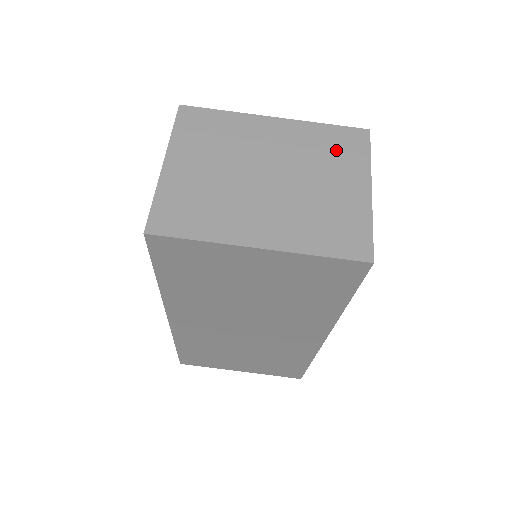
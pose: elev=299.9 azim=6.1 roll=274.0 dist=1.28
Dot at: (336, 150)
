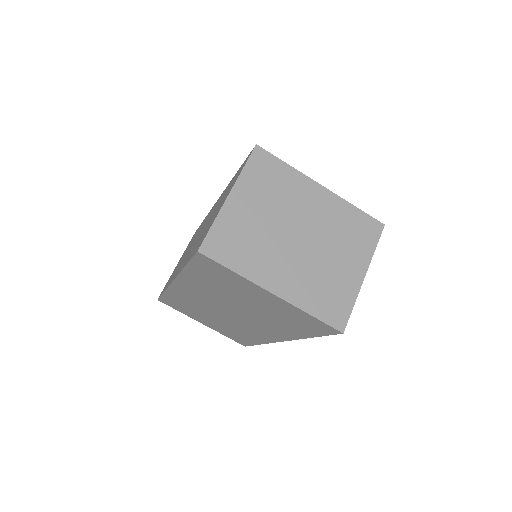
Dot at: (354, 233)
